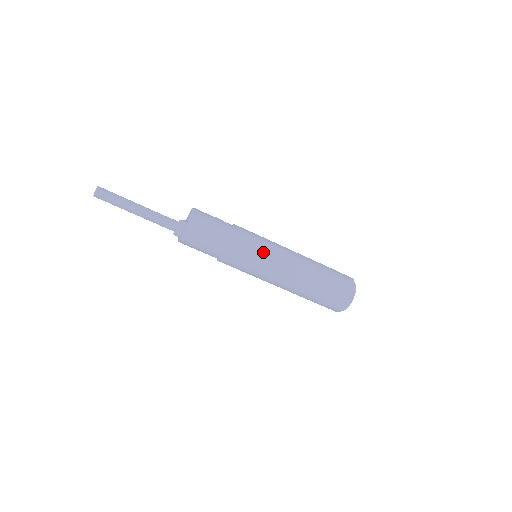
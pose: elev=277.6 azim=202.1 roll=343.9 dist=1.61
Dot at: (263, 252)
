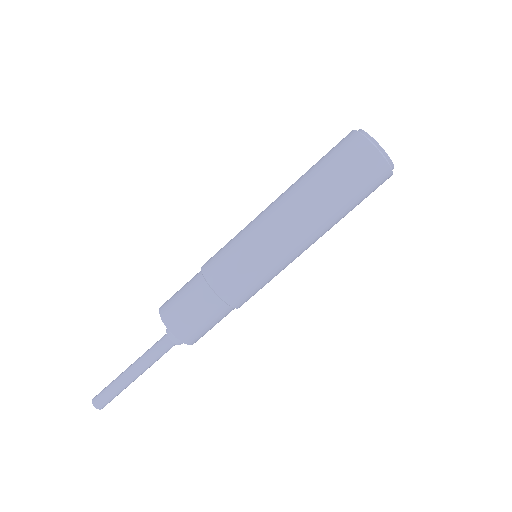
Dot at: (240, 241)
